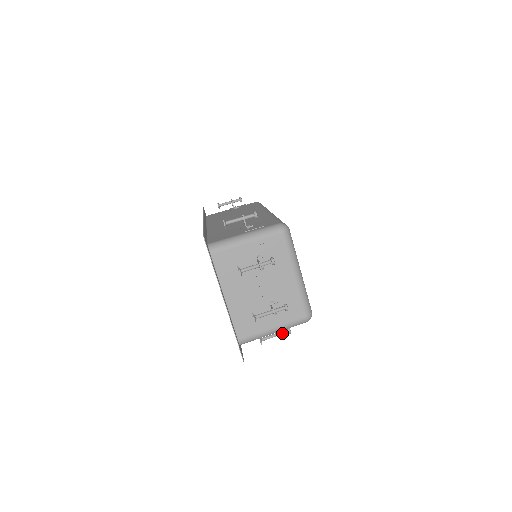
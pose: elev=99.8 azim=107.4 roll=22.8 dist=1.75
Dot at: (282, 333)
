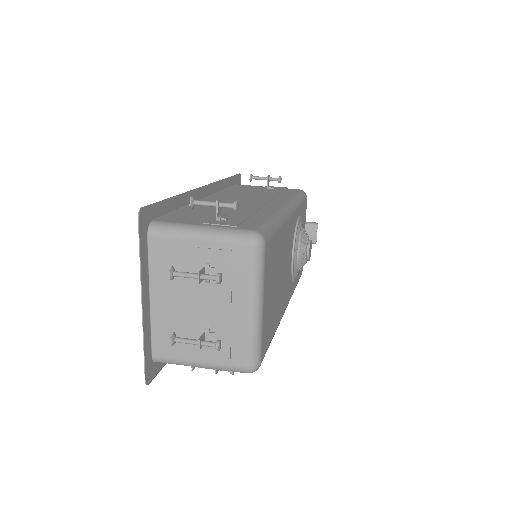
Dot at: occluded
